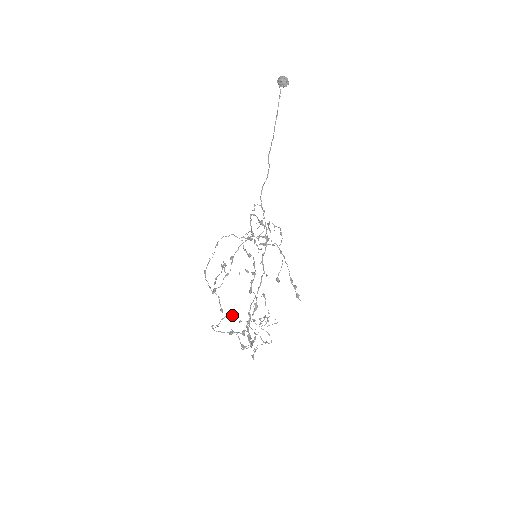
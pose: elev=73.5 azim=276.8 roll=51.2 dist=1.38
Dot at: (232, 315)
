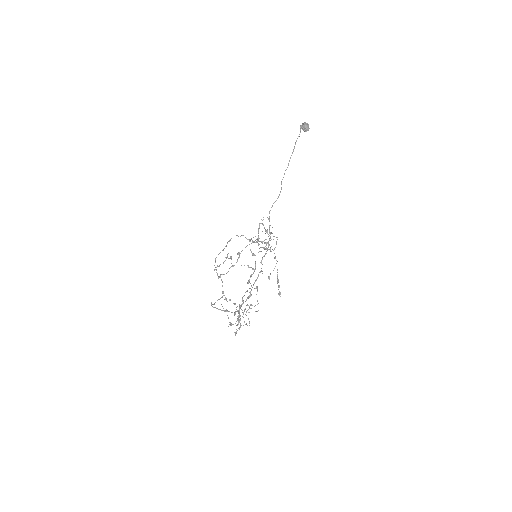
Dot at: (226, 298)
